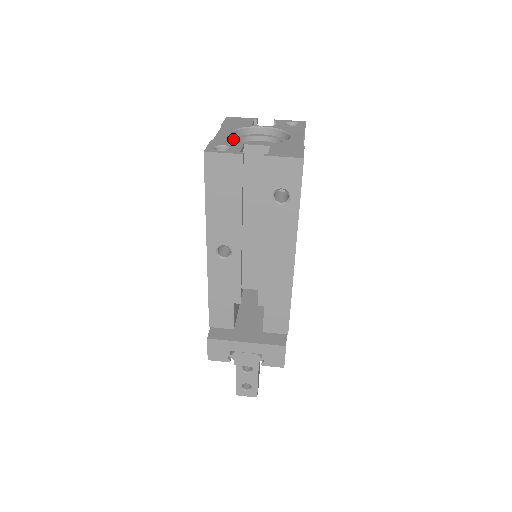
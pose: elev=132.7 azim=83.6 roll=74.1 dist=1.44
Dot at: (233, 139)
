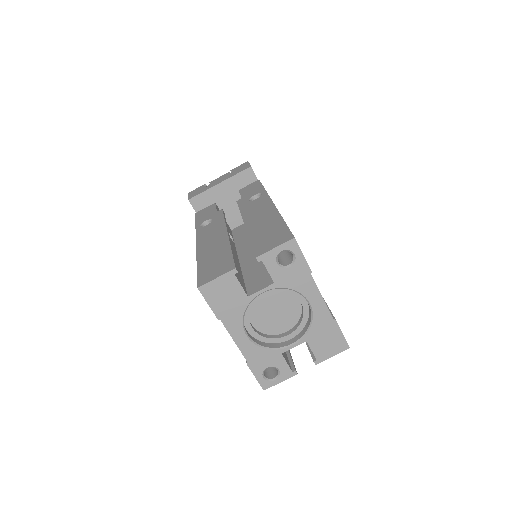
Dot at: (264, 350)
